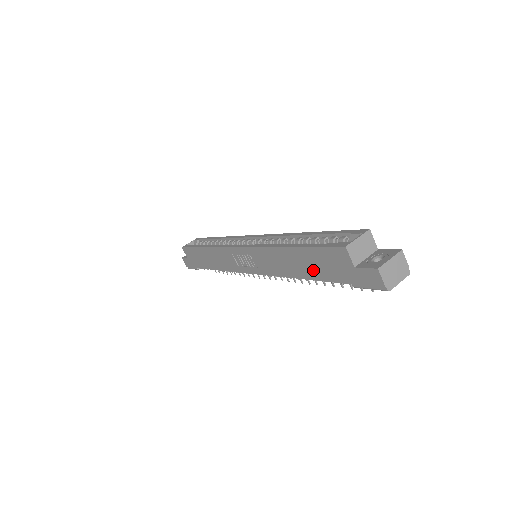
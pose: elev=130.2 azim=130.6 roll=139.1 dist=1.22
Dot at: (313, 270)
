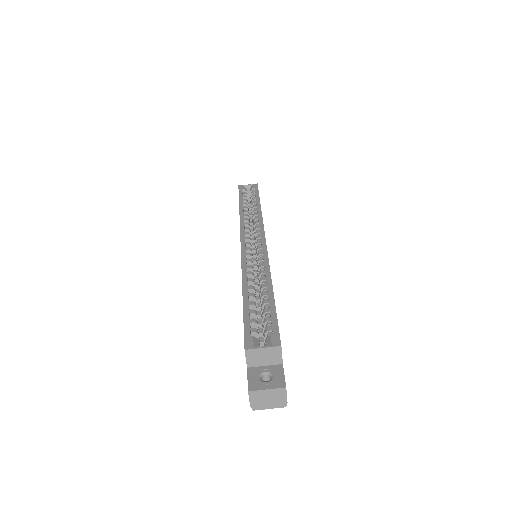
Dot at: occluded
